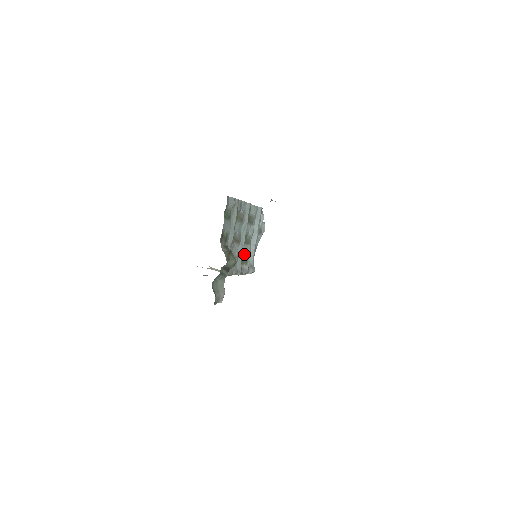
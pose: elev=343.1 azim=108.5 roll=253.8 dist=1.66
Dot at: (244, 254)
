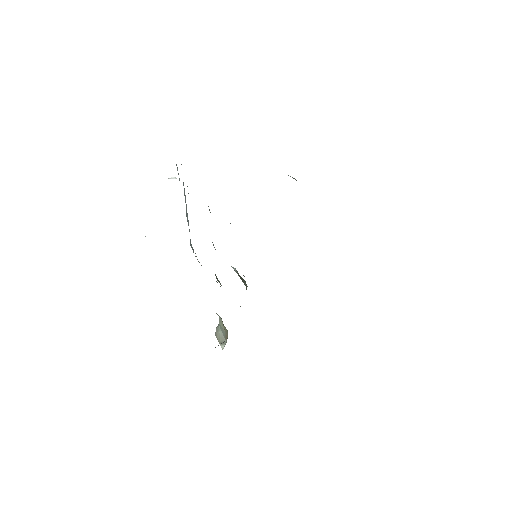
Dot at: occluded
